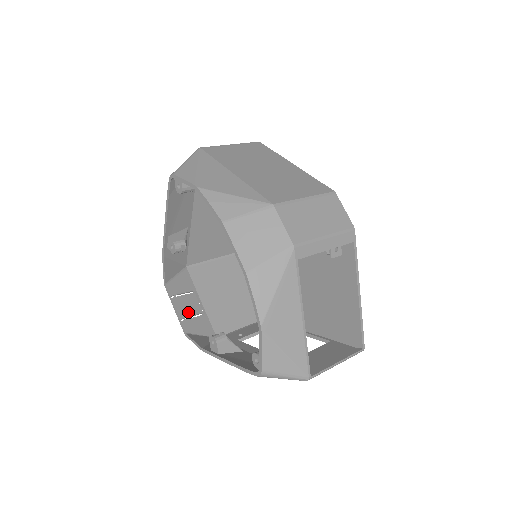
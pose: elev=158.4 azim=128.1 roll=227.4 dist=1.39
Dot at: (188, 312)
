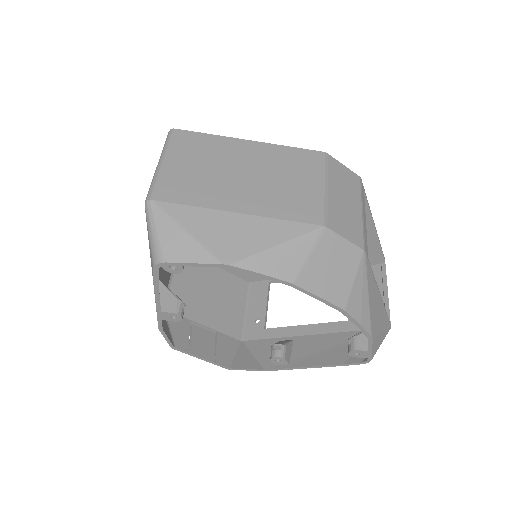
Dot at: (210, 348)
